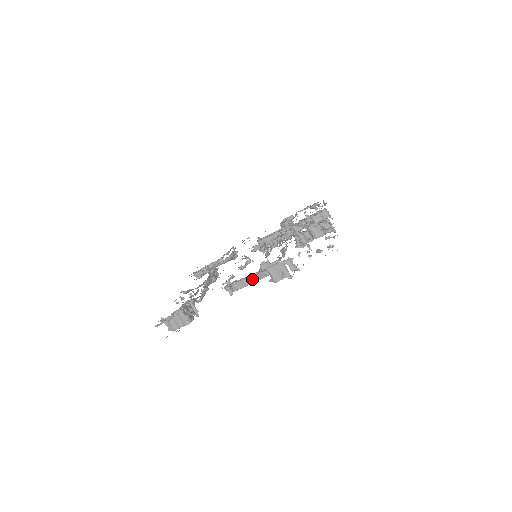
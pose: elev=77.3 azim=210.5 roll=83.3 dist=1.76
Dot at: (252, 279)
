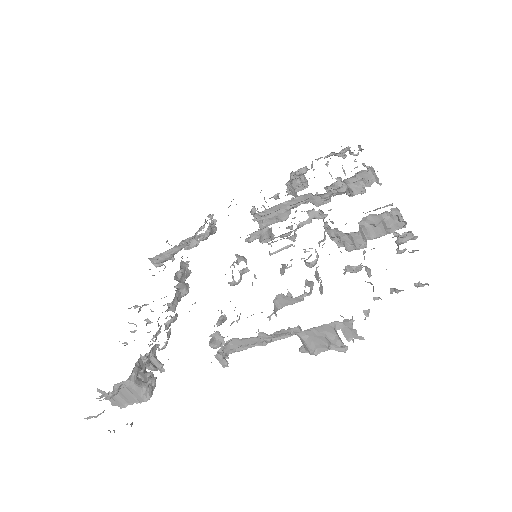
Dot at: (263, 338)
